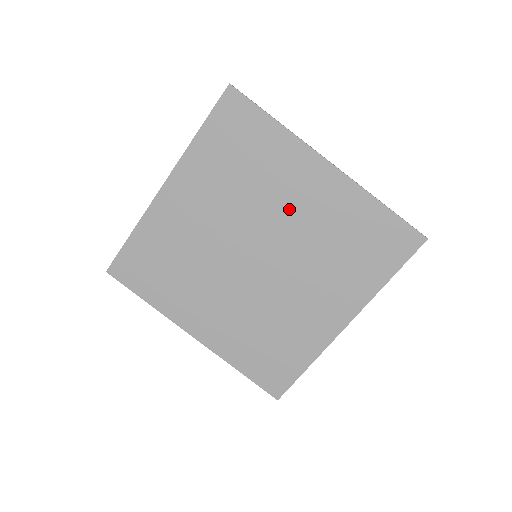
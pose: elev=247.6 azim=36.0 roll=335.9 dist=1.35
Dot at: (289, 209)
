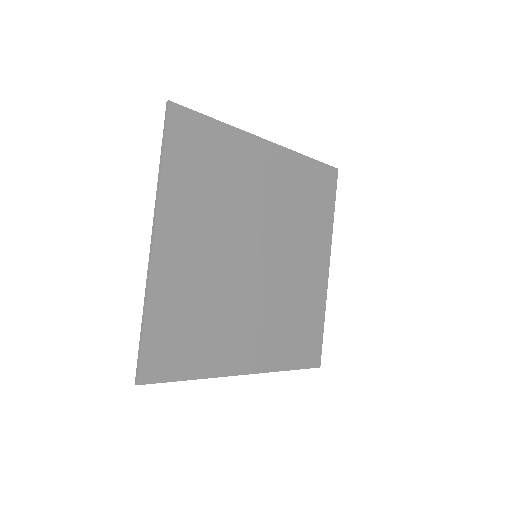
Dot at: (261, 197)
